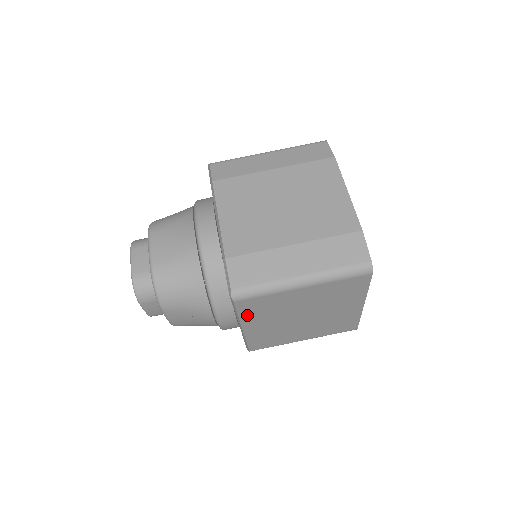
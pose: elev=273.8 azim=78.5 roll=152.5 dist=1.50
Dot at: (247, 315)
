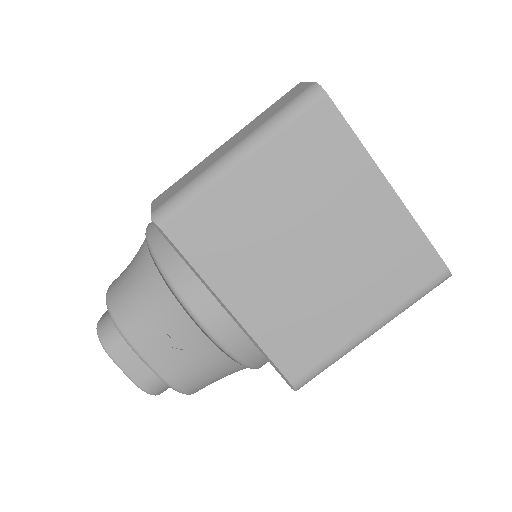
Dot at: (206, 262)
